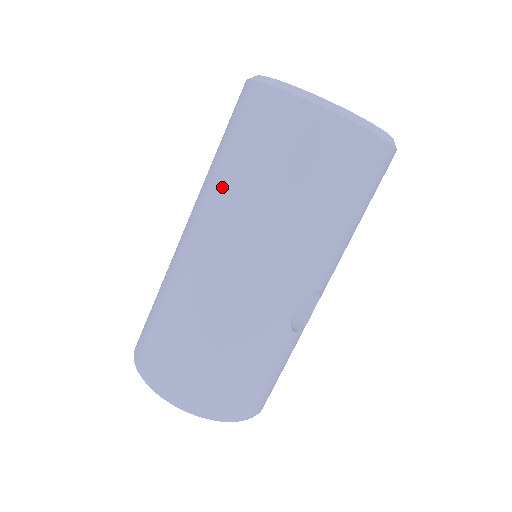
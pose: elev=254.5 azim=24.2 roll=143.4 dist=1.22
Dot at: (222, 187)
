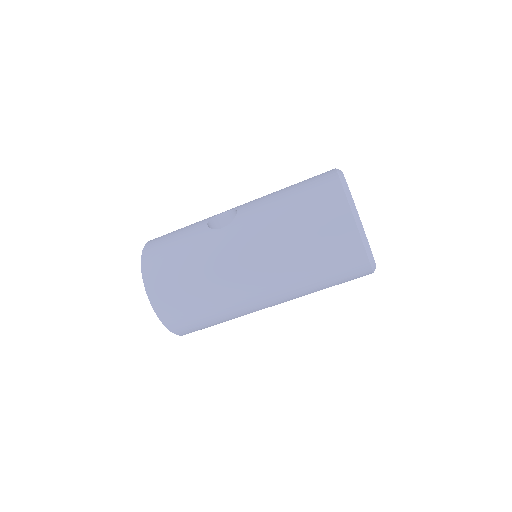
Dot at: (292, 264)
